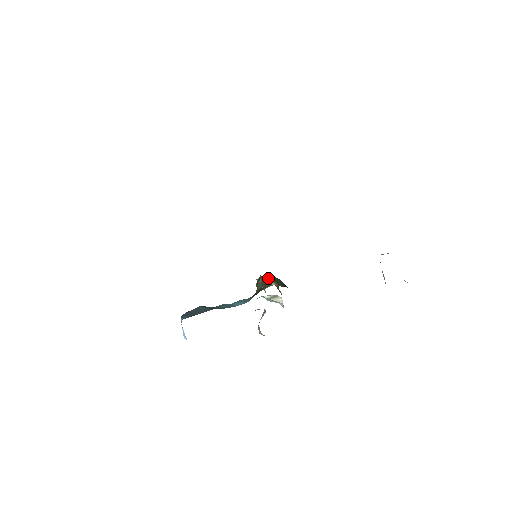
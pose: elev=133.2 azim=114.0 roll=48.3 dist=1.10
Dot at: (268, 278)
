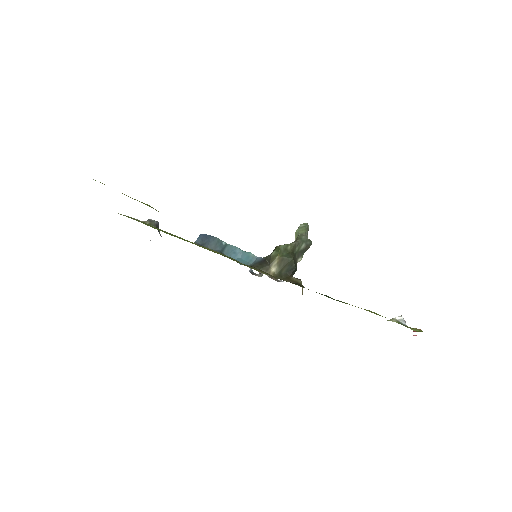
Dot at: (277, 259)
